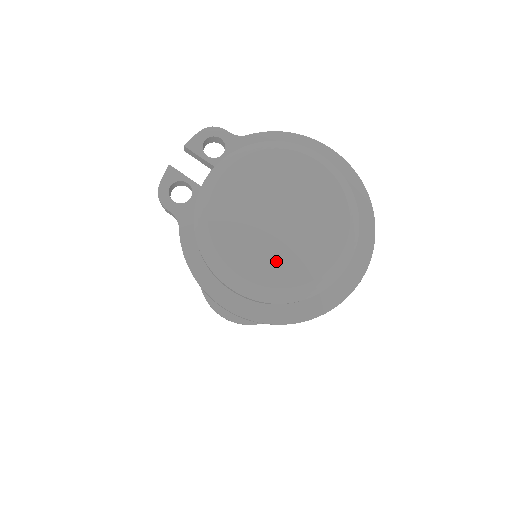
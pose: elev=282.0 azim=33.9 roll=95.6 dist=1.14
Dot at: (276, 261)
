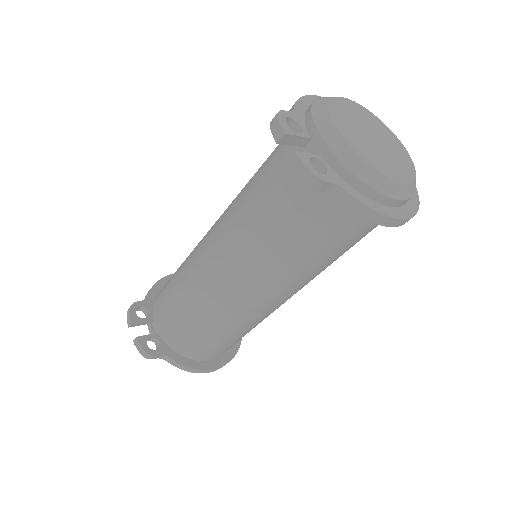
Dot at: (399, 164)
